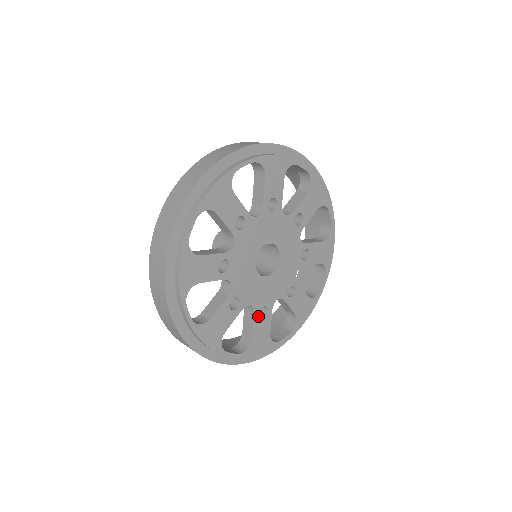
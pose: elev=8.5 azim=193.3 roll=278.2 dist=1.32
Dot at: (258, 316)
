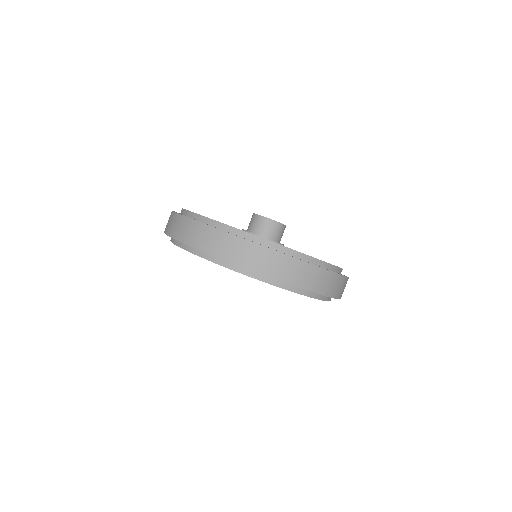
Dot at: occluded
